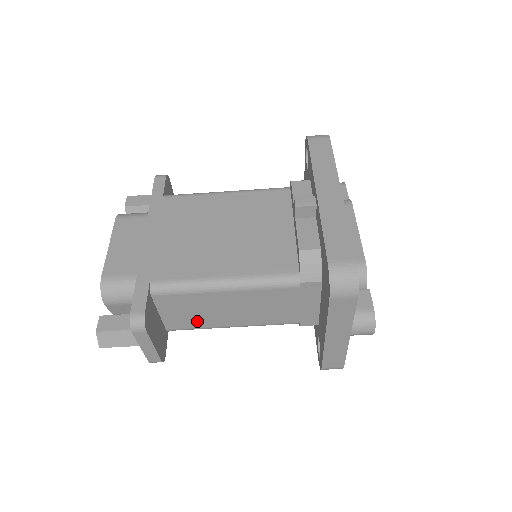
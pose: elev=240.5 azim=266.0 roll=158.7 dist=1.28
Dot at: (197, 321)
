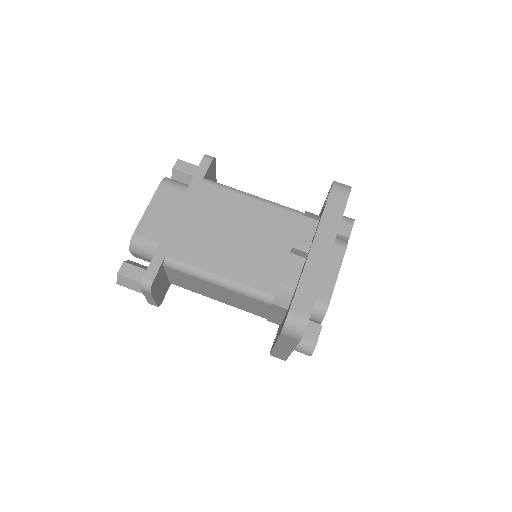
Dot at: (193, 288)
